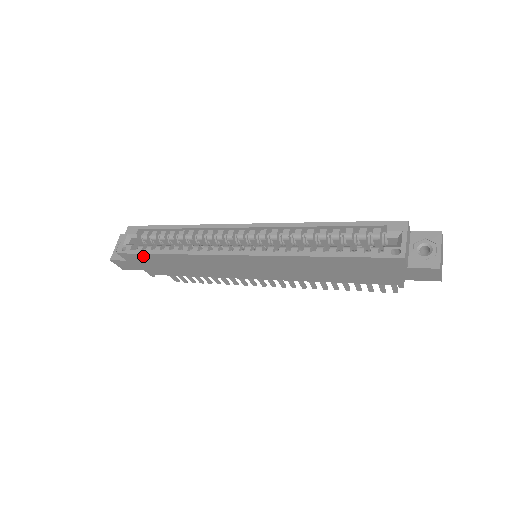
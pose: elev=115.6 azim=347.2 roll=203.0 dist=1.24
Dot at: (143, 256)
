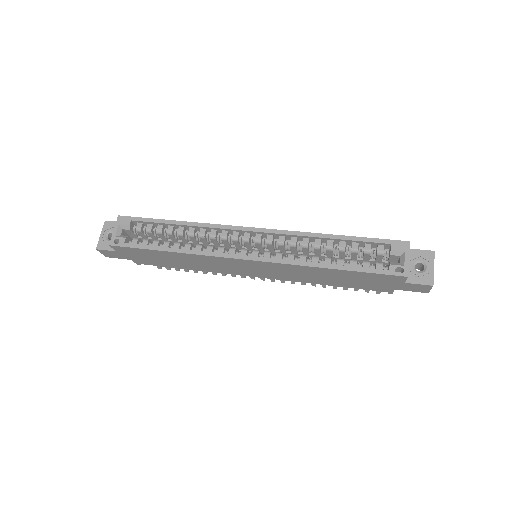
Dot at: (139, 250)
